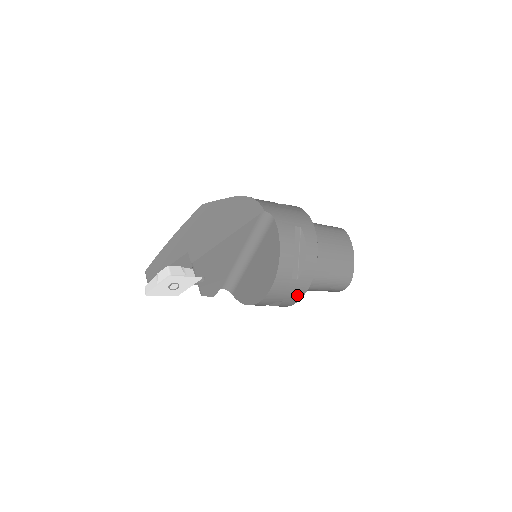
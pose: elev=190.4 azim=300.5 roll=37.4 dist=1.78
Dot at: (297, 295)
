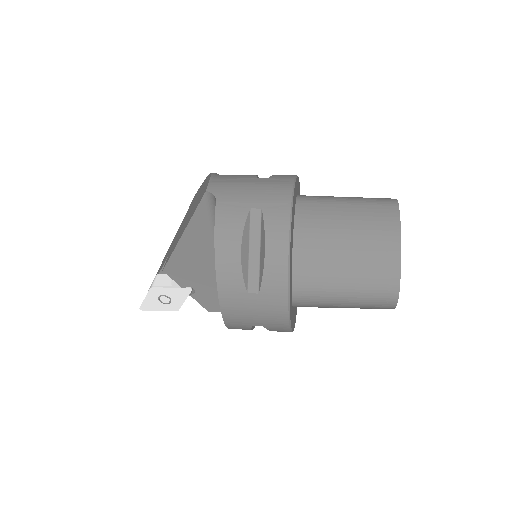
Dot at: (276, 317)
